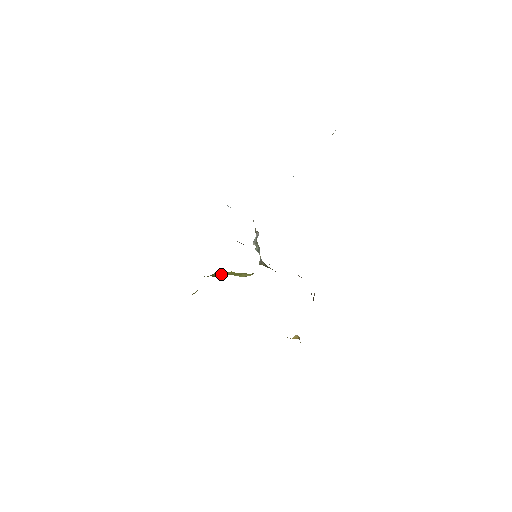
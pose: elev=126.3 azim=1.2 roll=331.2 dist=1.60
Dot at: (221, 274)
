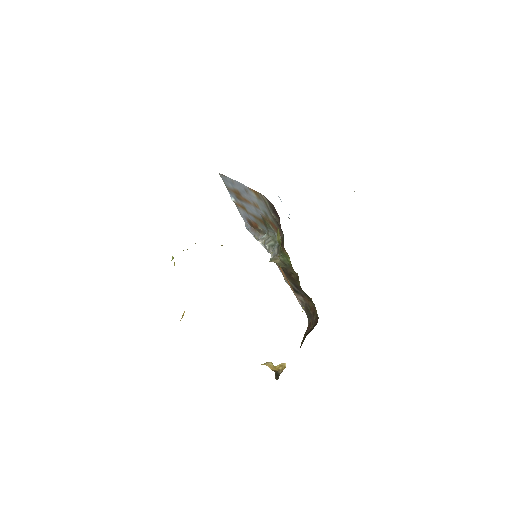
Dot at: occluded
